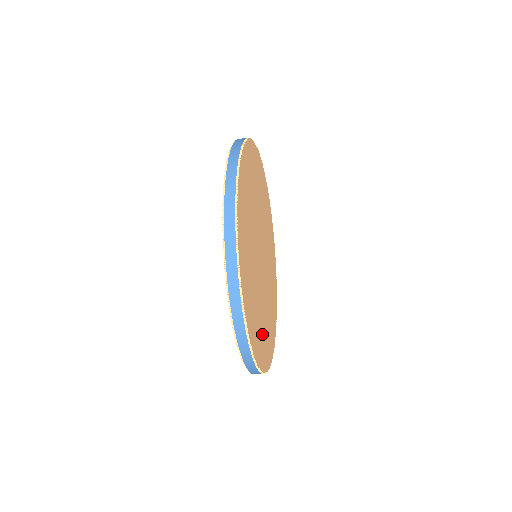
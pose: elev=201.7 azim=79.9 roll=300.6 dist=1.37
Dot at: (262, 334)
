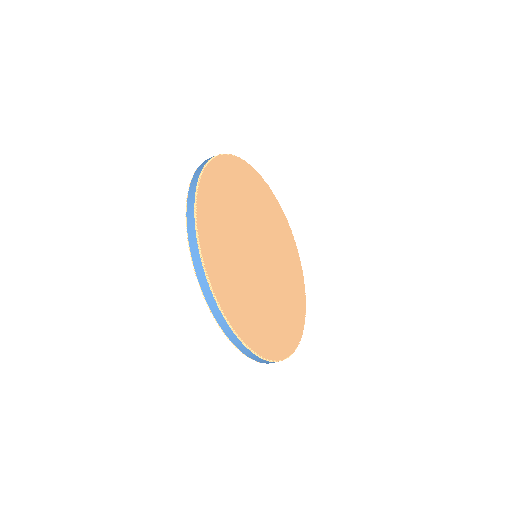
Dot at: (263, 324)
